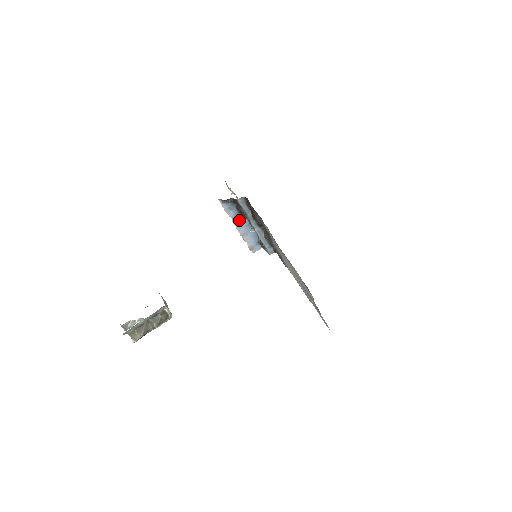
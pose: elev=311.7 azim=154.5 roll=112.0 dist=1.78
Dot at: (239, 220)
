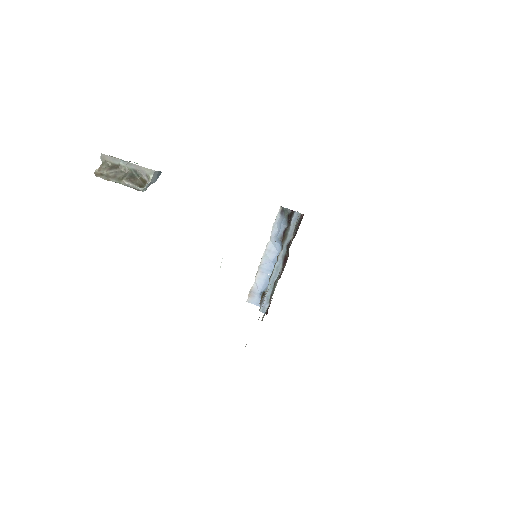
Dot at: (273, 249)
